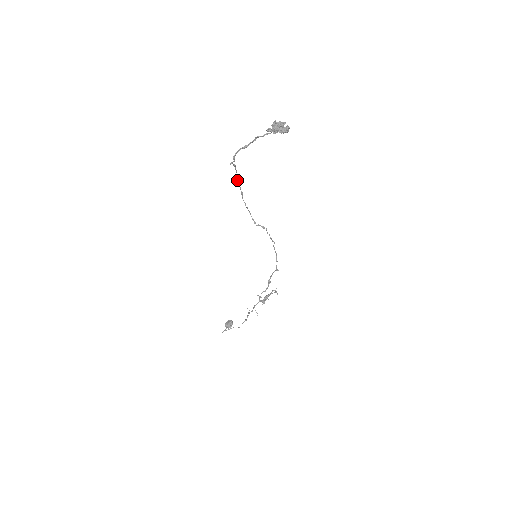
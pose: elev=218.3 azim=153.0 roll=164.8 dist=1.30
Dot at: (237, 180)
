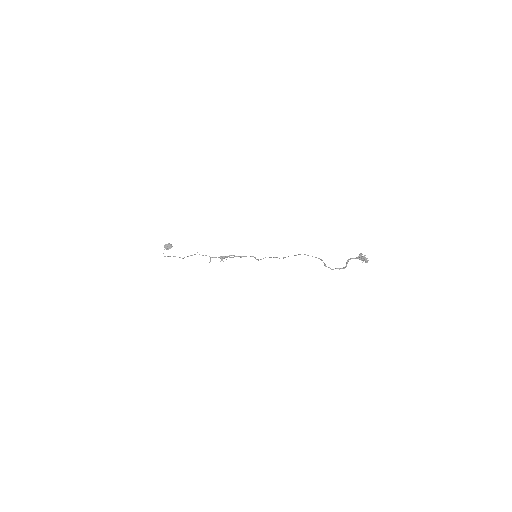
Dot at: (308, 255)
